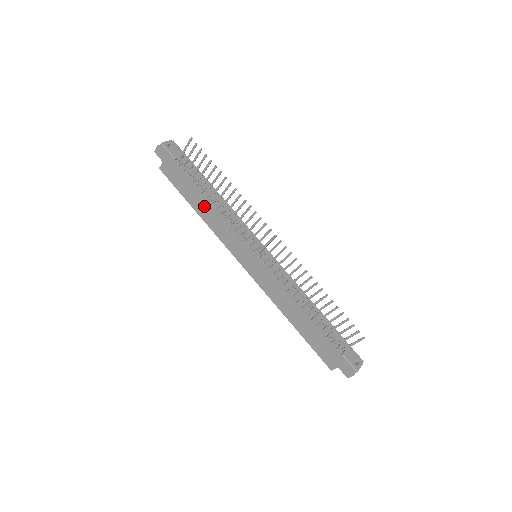
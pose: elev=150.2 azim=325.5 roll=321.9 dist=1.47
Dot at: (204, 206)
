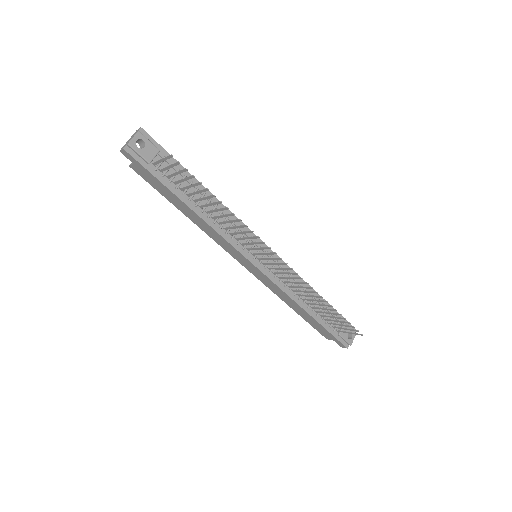
Dot at: (194, 215)
